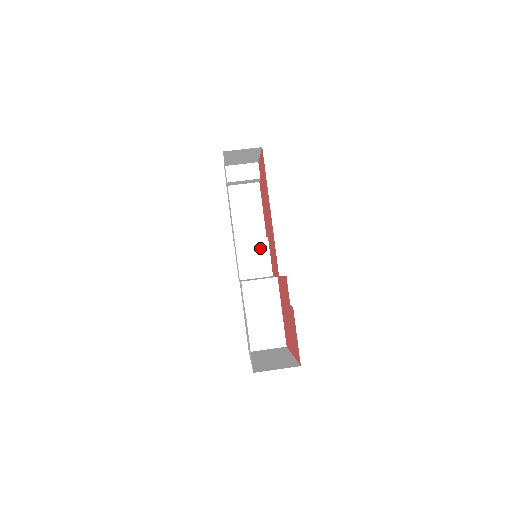
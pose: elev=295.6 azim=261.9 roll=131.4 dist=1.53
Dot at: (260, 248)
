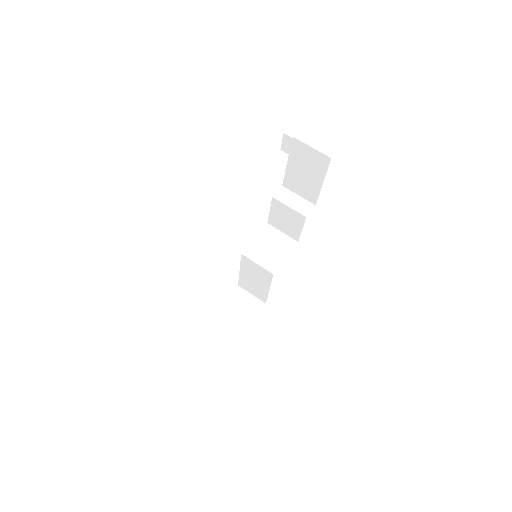
Dot at: (295, 218)
